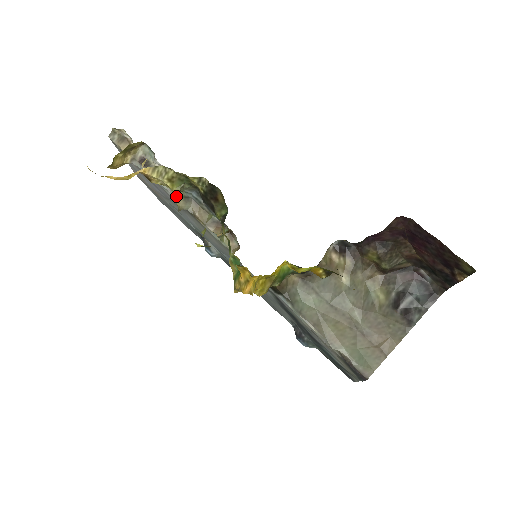
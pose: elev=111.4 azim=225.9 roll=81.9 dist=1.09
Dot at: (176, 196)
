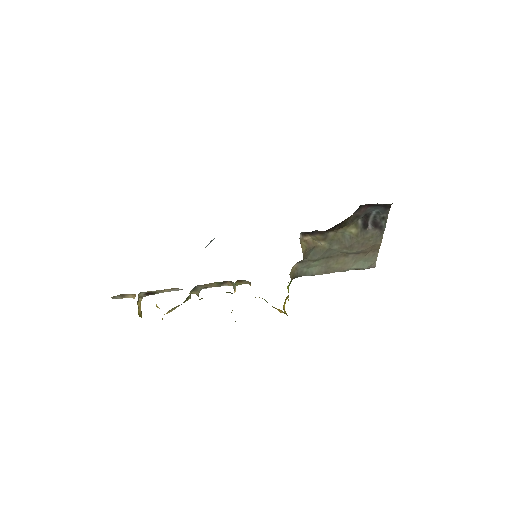
Dot at: occluded
